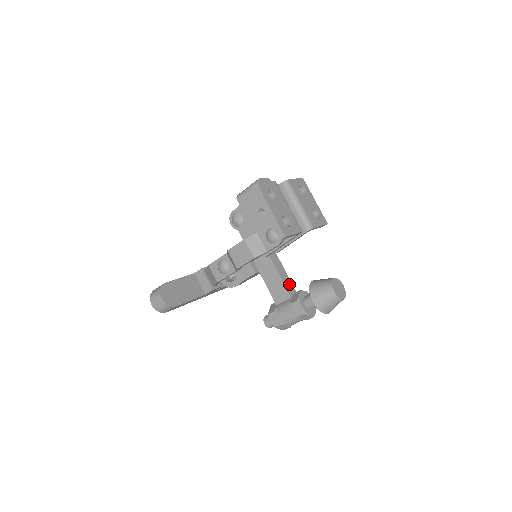
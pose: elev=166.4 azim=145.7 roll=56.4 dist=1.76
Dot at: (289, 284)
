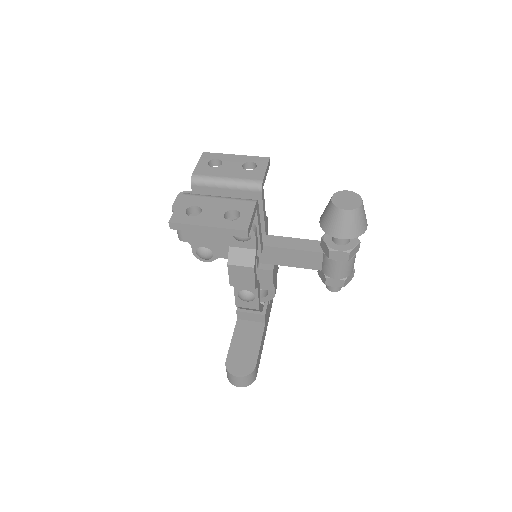
Dot at: (307, 244)
